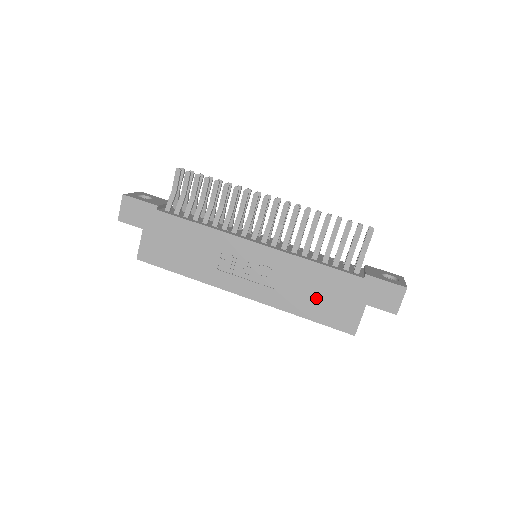
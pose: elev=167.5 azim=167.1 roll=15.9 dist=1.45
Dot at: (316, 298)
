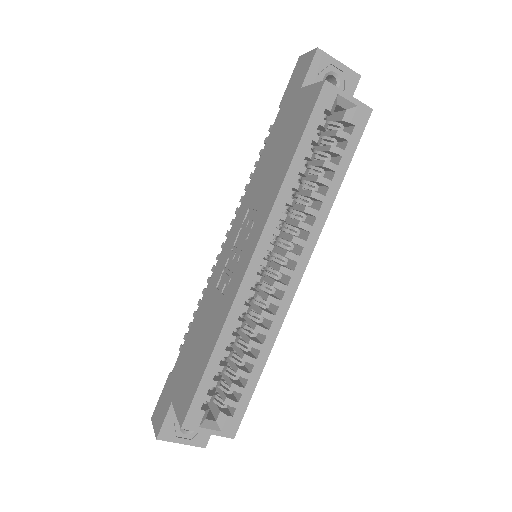
Dot at: (280, 152)
